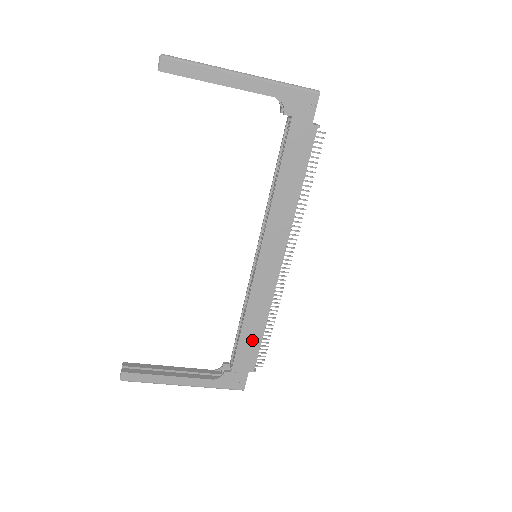
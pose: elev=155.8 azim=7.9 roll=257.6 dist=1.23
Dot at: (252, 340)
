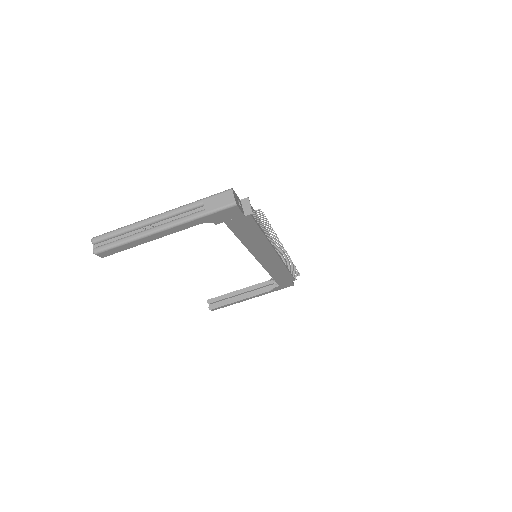
Dot at: (283, 276)
